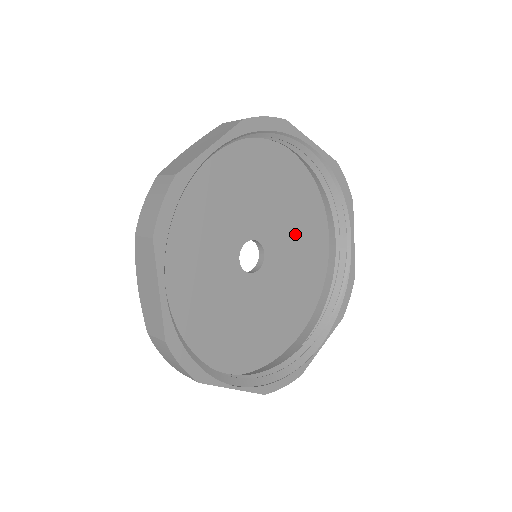
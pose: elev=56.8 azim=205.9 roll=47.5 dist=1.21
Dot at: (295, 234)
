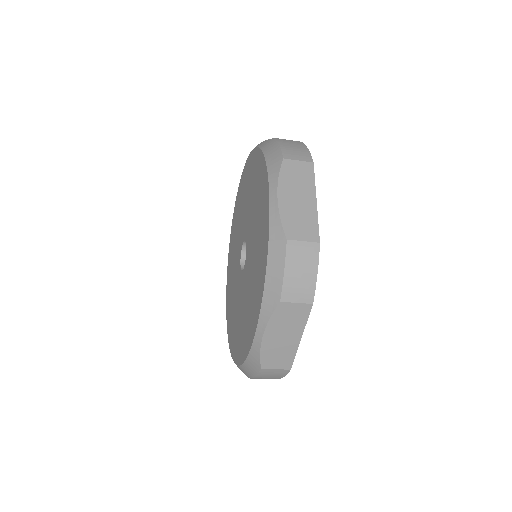
Dot at: occluded
